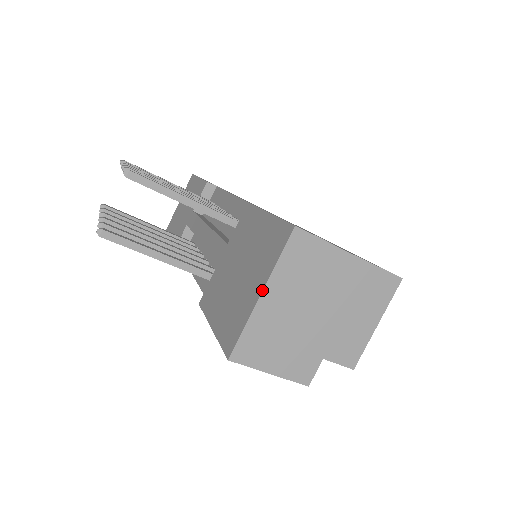
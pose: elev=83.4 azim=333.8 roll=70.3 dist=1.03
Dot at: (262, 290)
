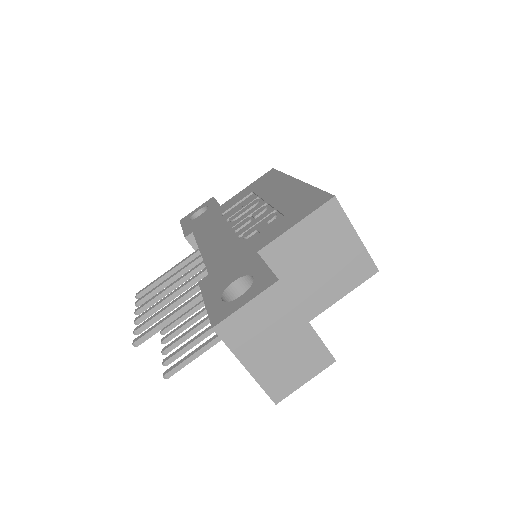
Dot at: occluded
